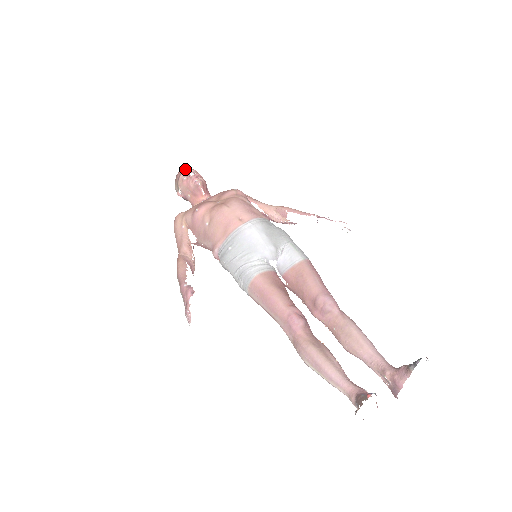
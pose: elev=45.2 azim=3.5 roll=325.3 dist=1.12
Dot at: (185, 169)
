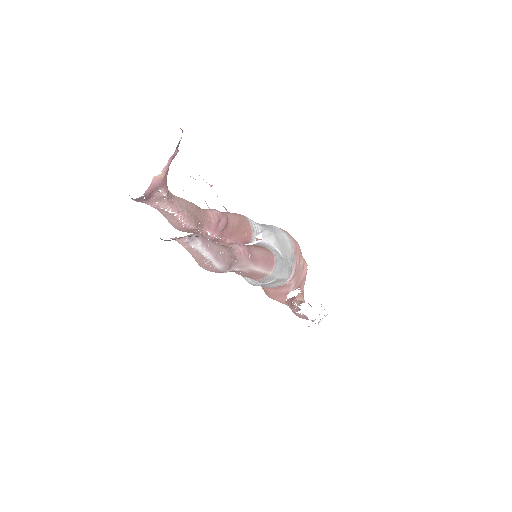
Dot at: occluded
